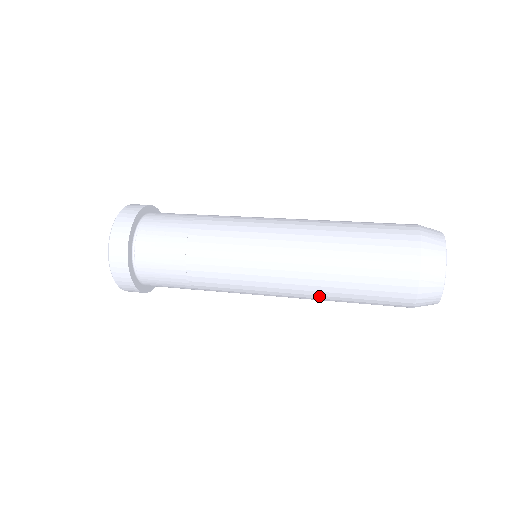
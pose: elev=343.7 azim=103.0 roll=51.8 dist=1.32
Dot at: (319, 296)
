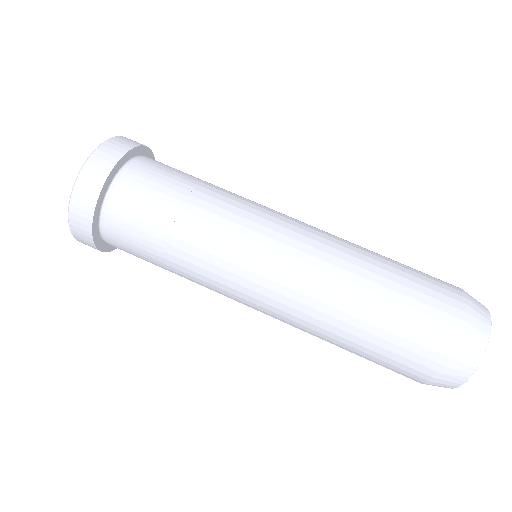
Dot at: occluded
